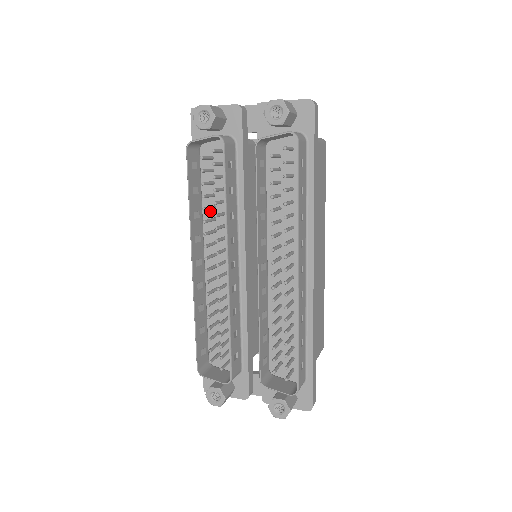
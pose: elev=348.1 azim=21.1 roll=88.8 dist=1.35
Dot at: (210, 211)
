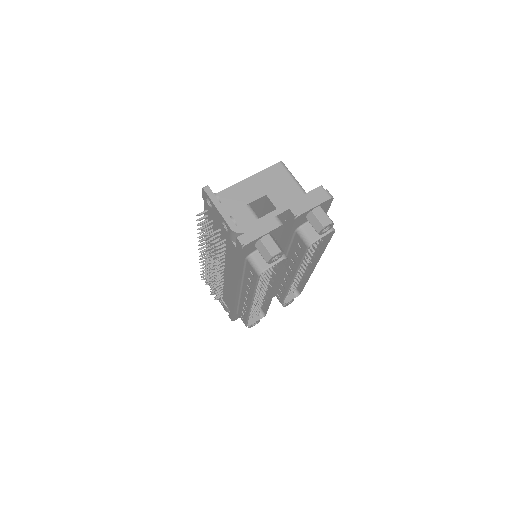
Dot at: occluded
